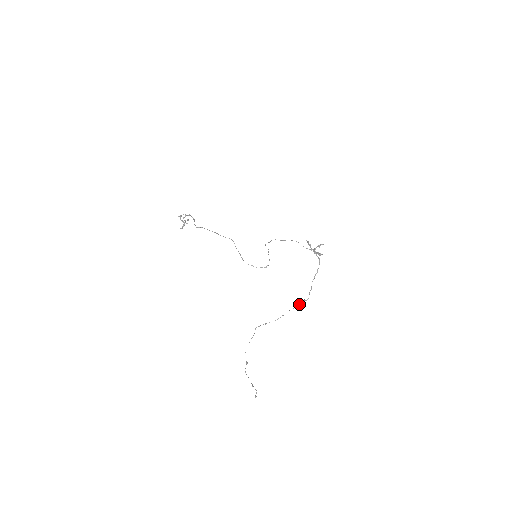
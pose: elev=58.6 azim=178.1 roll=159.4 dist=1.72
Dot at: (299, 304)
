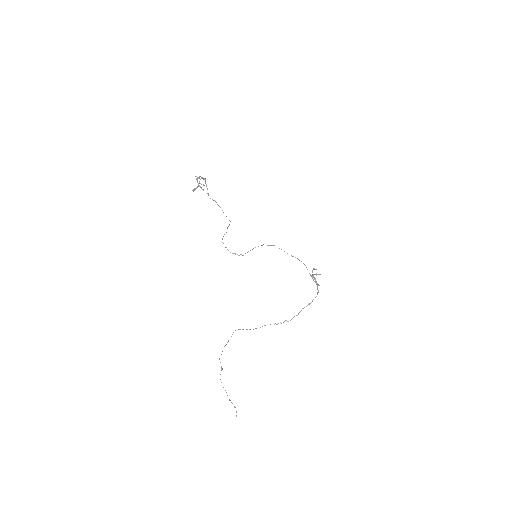
Dot at: occluded
